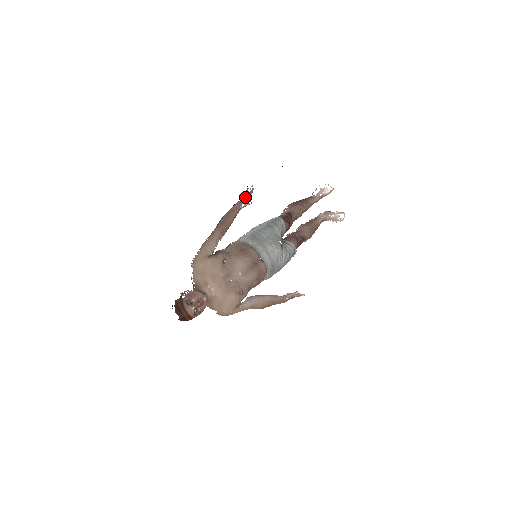
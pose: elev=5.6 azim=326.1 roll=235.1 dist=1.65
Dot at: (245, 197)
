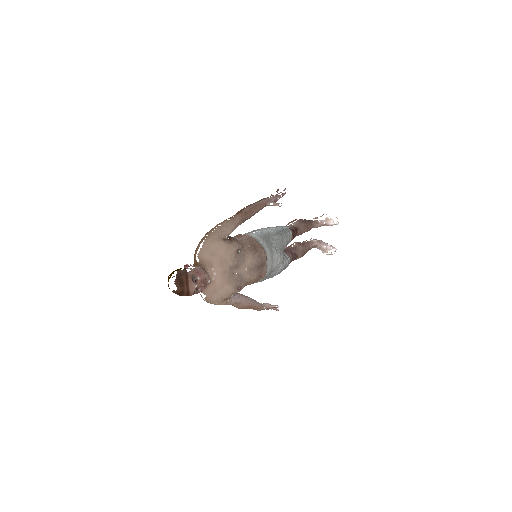
Dot at: (276, 197)
